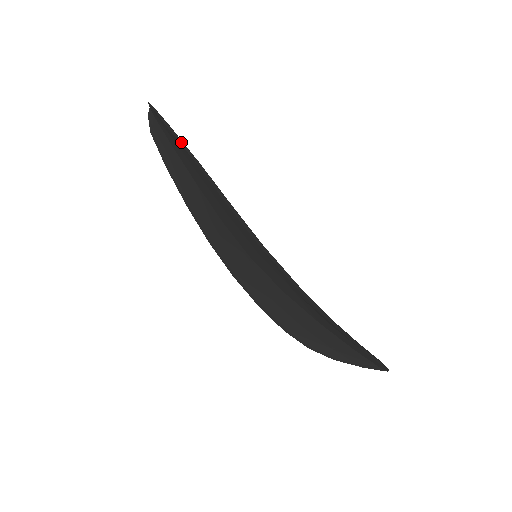
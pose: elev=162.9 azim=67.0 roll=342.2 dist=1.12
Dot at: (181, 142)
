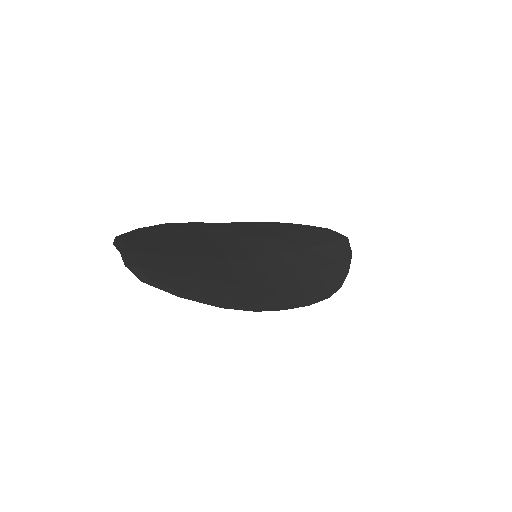
Dot at: (197, 300)
